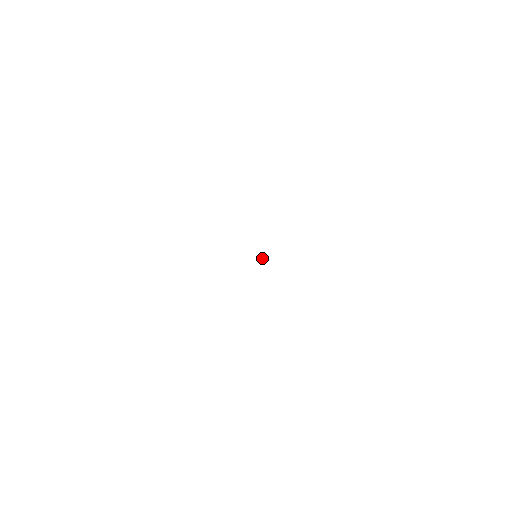
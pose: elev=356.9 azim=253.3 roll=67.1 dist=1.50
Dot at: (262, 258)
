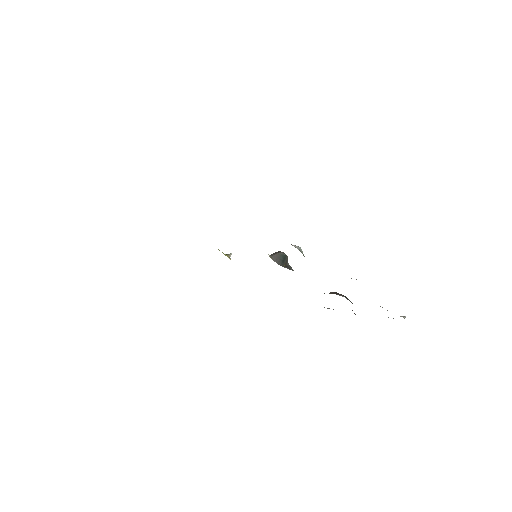
Dot at: occluded
